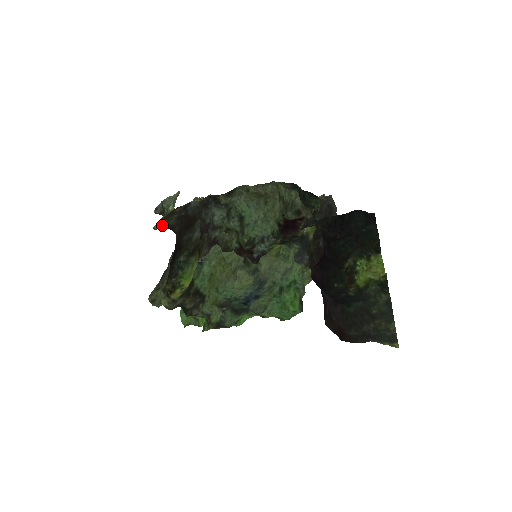
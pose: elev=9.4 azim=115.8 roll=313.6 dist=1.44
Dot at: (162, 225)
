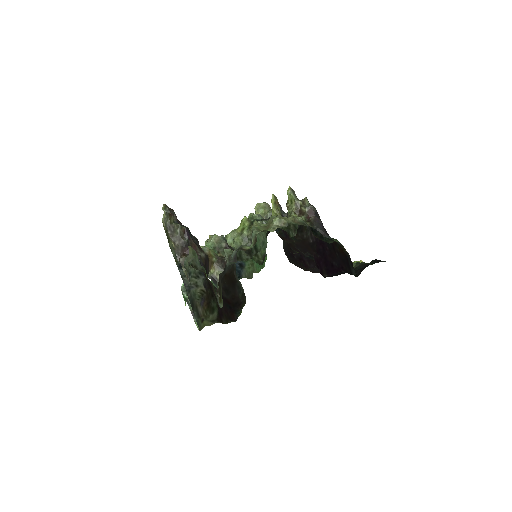
Dot at: (222, 300)
